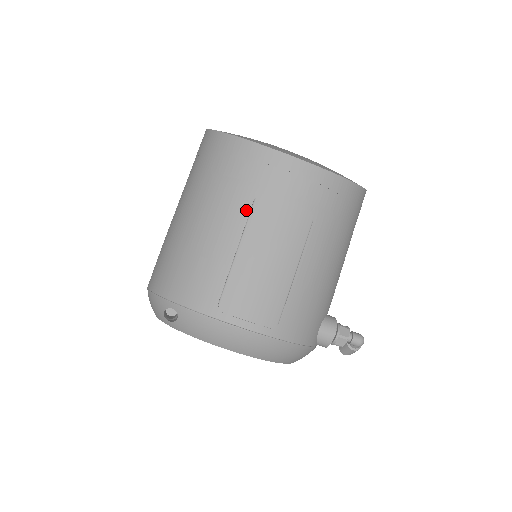
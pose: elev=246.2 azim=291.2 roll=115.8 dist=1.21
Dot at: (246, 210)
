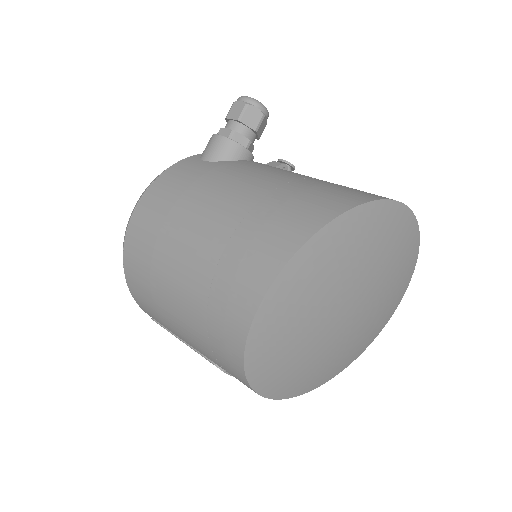
Dot at: (204, 355)
